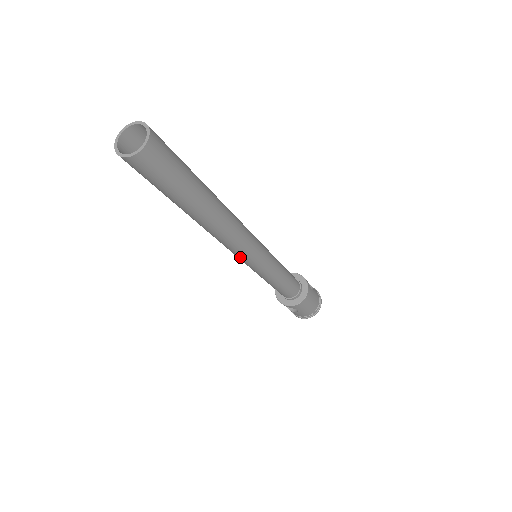
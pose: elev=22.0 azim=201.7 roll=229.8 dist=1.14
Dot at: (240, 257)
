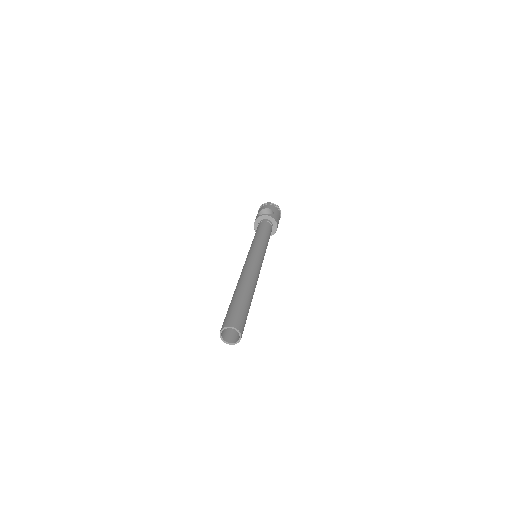
Dot at: occluded
